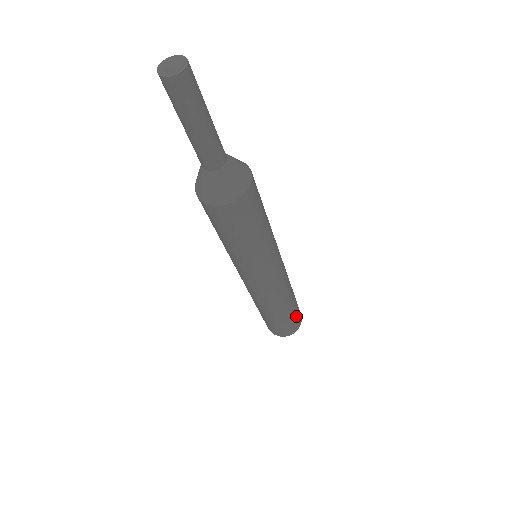
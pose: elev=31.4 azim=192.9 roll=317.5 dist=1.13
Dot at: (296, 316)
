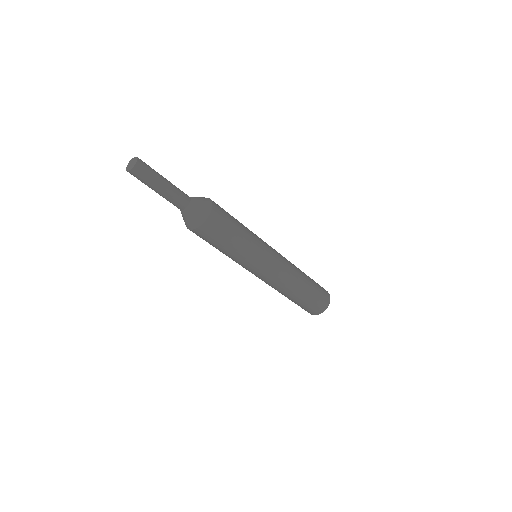
Dot at: (313, 304)
